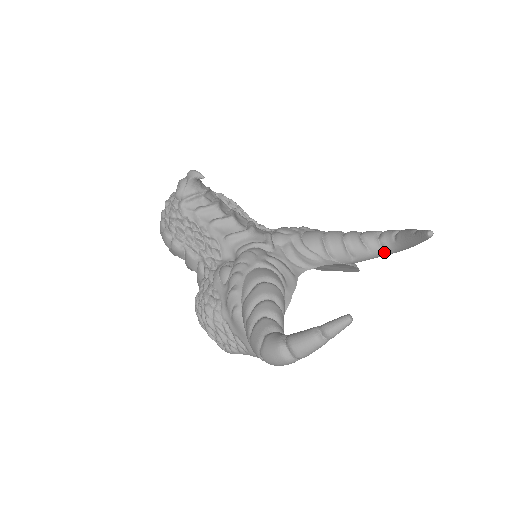
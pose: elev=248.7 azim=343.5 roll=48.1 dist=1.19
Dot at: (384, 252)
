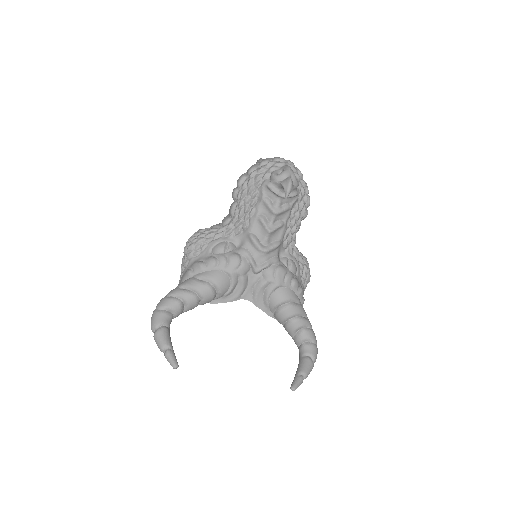
Dot at: (298, 347)
